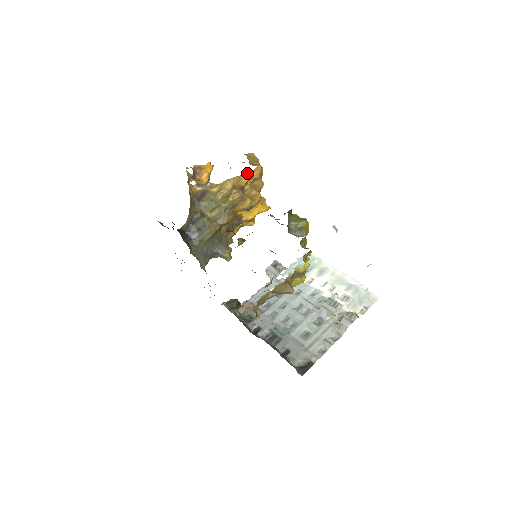
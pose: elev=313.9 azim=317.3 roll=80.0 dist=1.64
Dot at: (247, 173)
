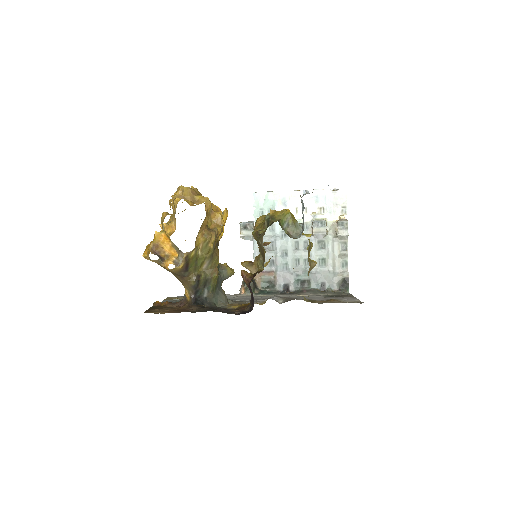
Dot at: (205, 217)
